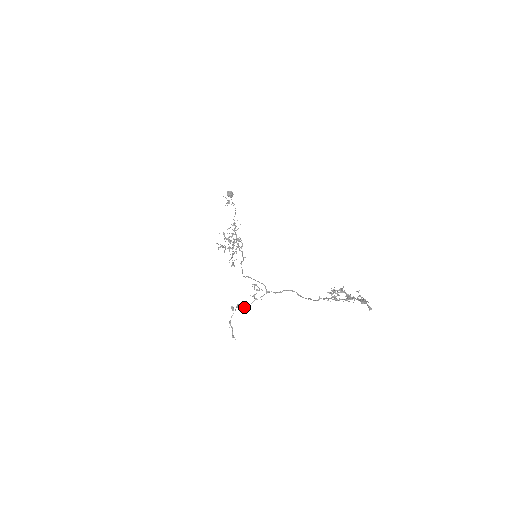
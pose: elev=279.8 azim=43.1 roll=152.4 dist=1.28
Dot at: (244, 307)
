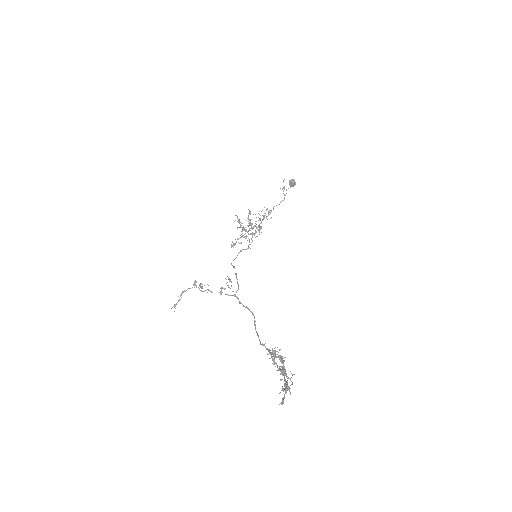
Dot at: (205, 290)
